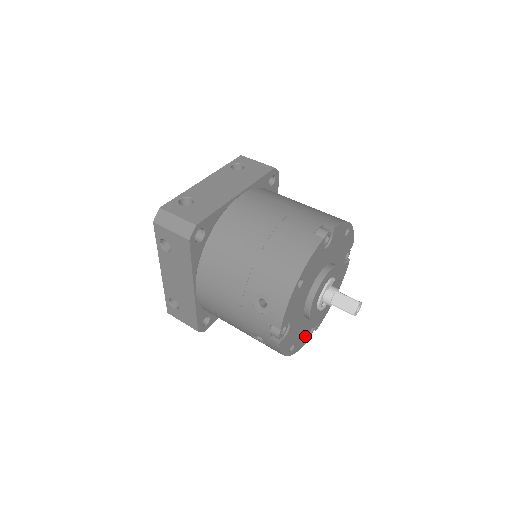
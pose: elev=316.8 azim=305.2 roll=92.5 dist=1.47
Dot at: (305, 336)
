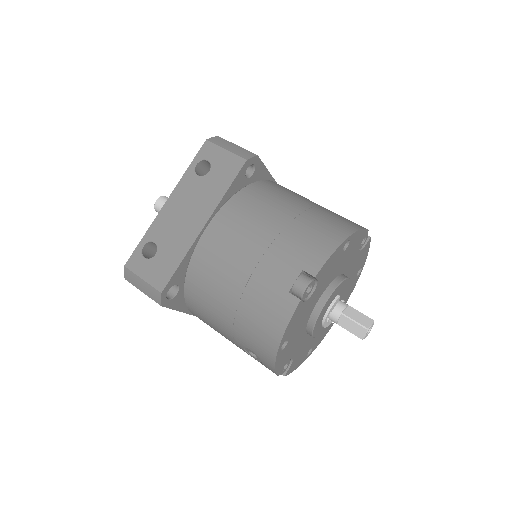
Dot at: (327, 327)
